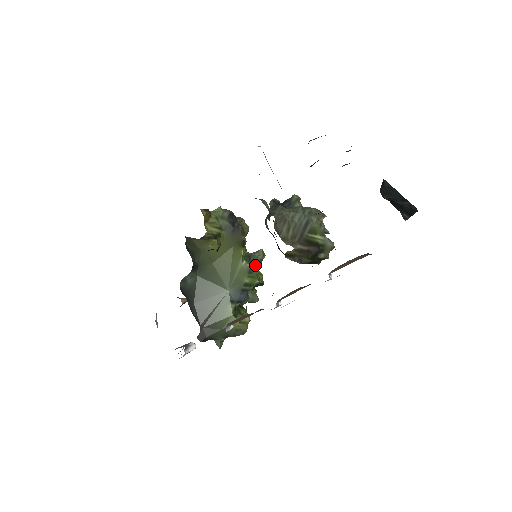
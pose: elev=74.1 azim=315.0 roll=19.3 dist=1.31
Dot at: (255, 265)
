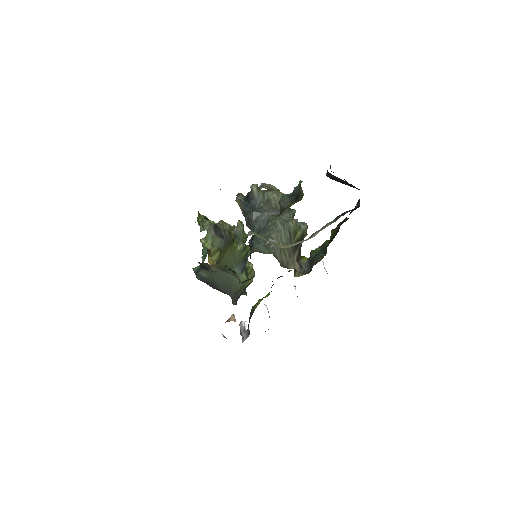
Dot at: occluded
